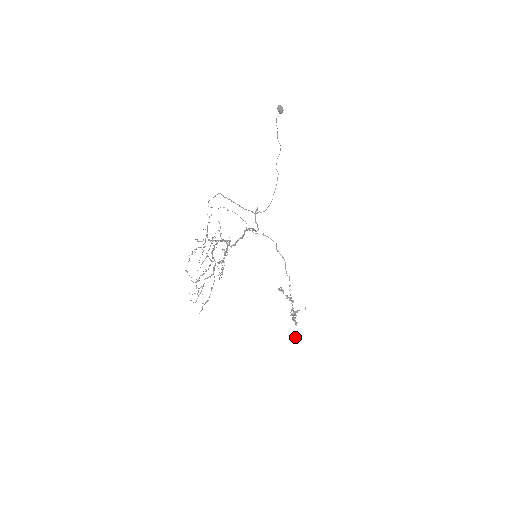
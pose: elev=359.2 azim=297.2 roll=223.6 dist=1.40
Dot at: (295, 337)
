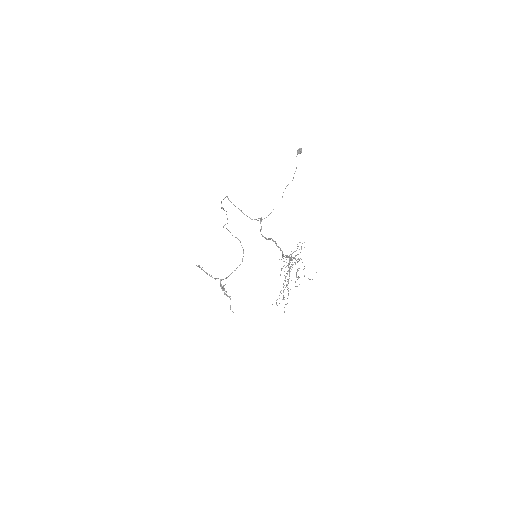
Dot at: occluded
